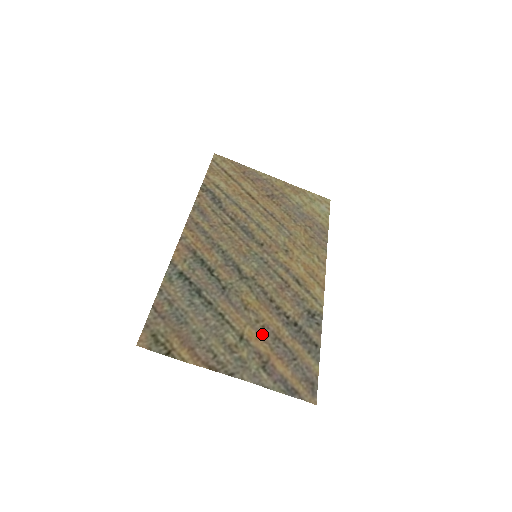
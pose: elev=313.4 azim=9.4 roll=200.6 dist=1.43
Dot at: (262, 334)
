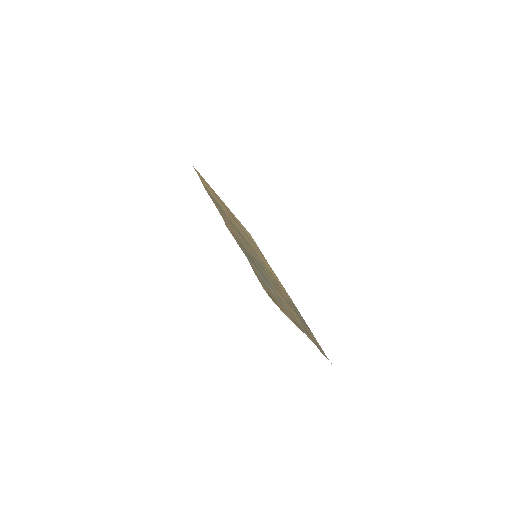
Dot at: (293, 312)
